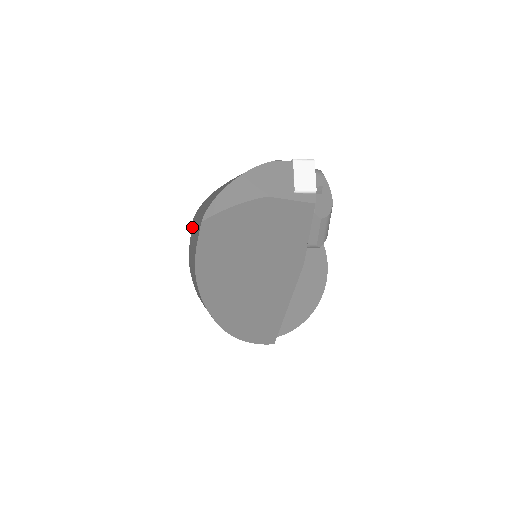
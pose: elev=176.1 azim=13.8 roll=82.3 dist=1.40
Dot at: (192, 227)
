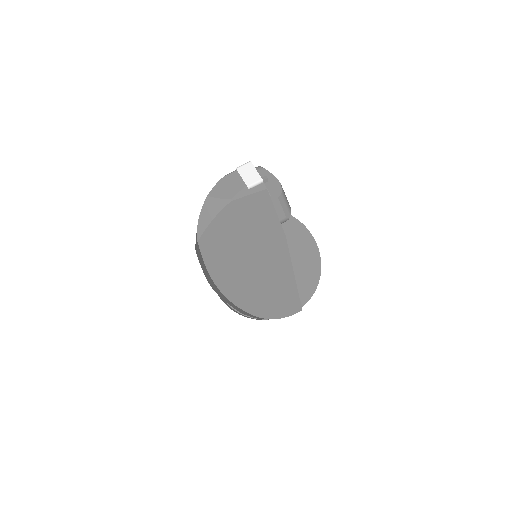
Dot at: (197, 256)
